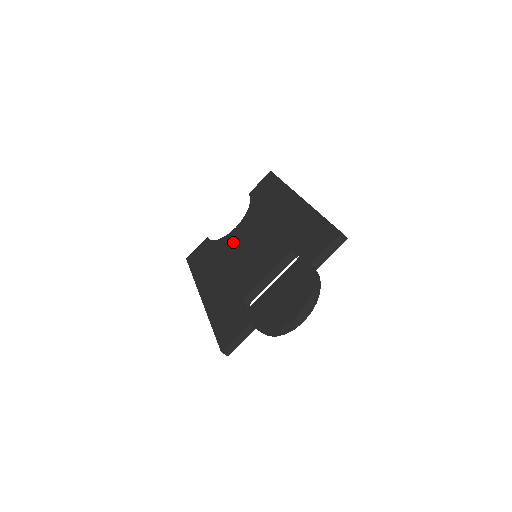
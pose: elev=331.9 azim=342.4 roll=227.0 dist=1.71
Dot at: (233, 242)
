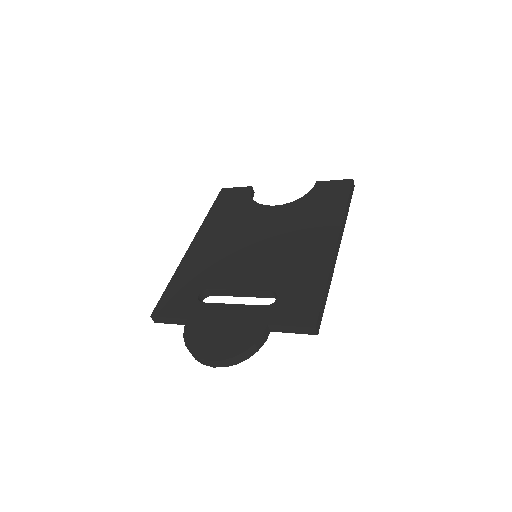
Dot at: (257, 219)
